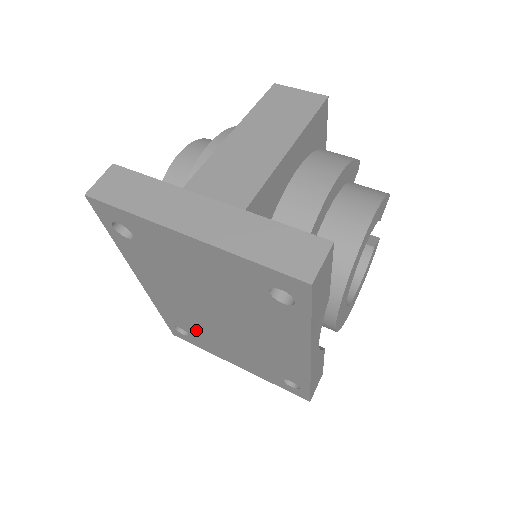
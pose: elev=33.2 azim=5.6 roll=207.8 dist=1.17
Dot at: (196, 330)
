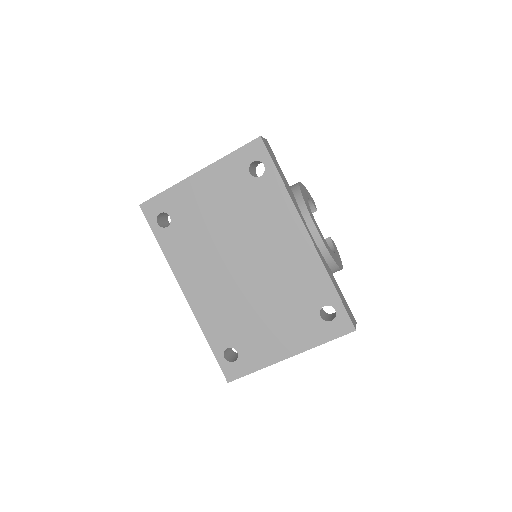
Dot at: (238, 326)
